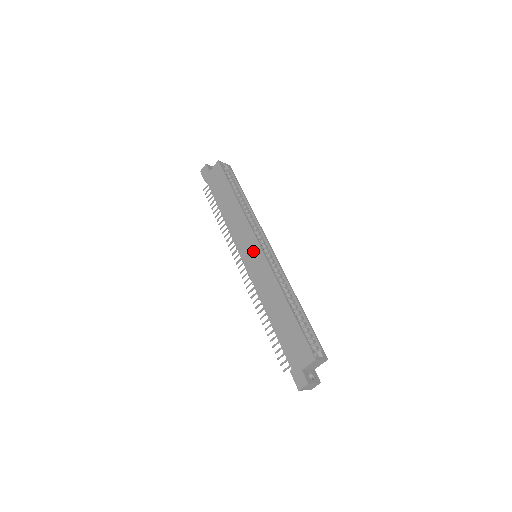
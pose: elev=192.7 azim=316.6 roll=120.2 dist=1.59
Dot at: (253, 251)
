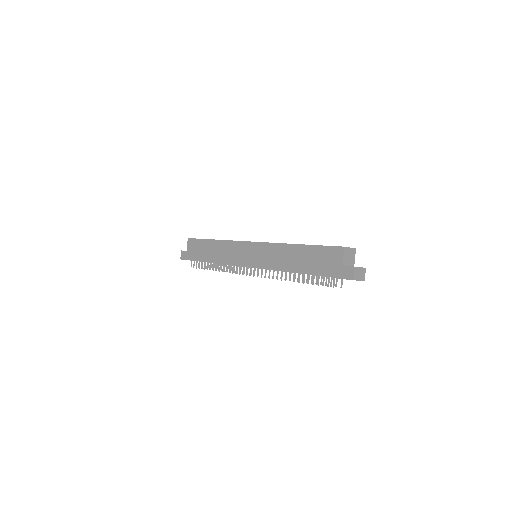
Dot at: (250, 250)
